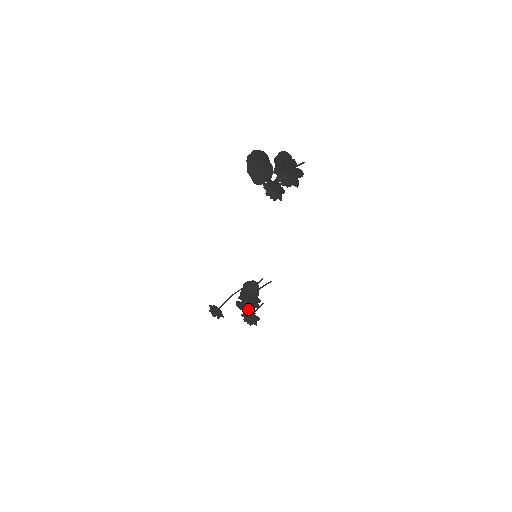
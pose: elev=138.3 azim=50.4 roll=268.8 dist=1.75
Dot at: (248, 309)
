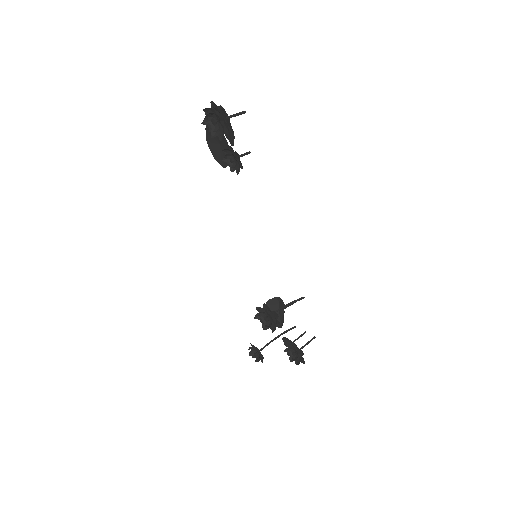
Dot at: occluded
